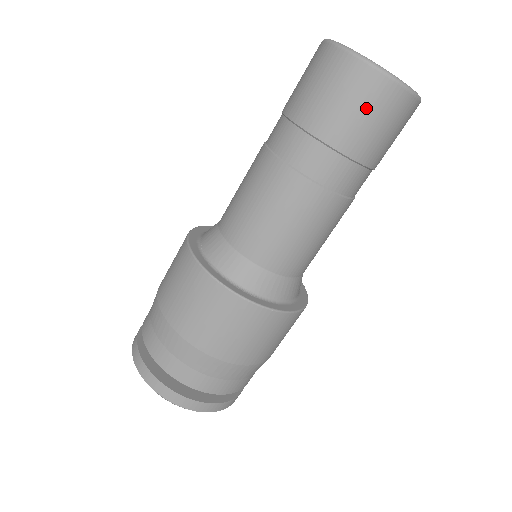
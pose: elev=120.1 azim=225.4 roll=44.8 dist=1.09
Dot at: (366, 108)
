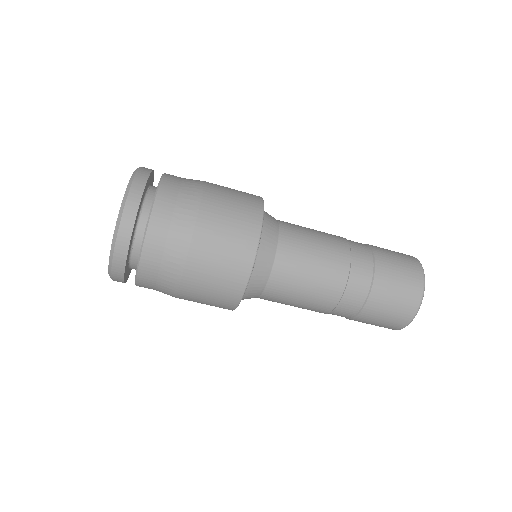
Dot at: (398, 303)
